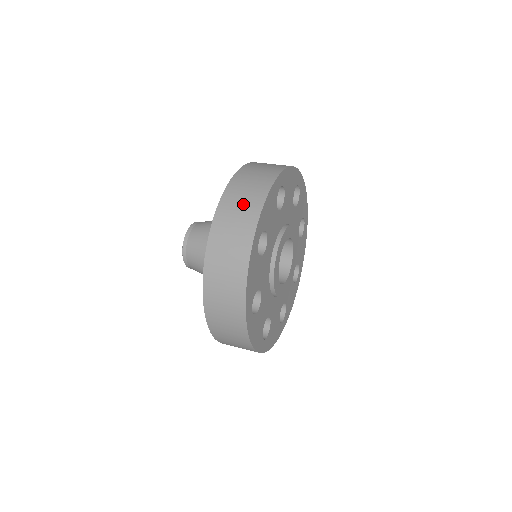
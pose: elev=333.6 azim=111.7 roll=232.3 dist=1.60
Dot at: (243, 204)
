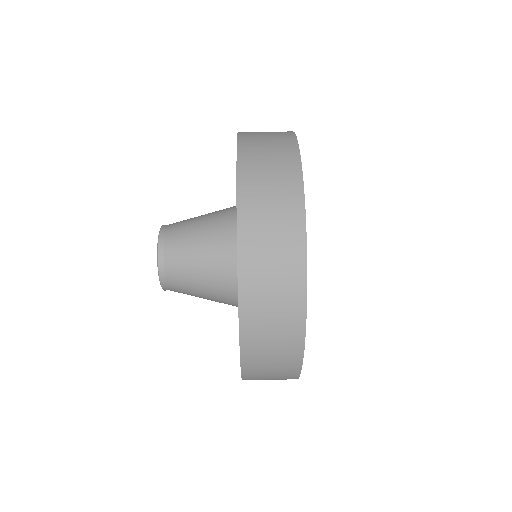
Dot at: (275, 360)
